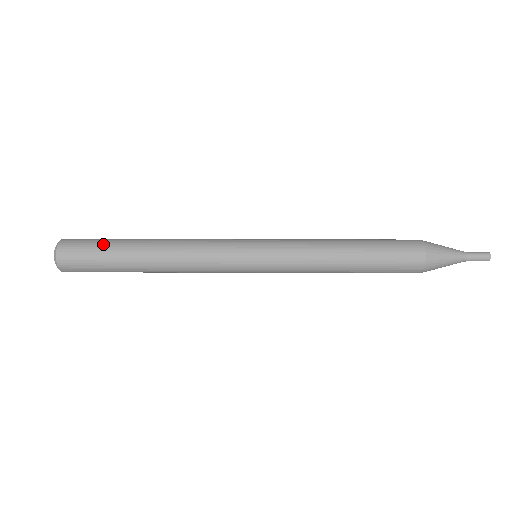
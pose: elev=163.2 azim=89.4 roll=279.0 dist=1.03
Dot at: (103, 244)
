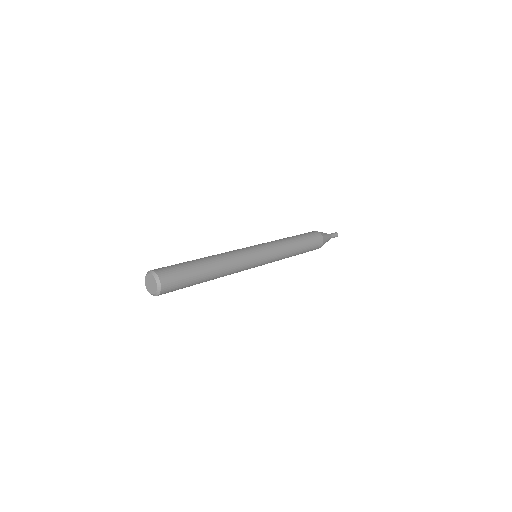
Dot at: (184, 266)
